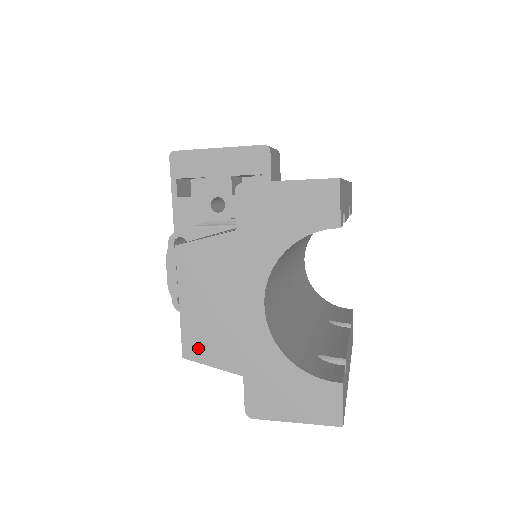
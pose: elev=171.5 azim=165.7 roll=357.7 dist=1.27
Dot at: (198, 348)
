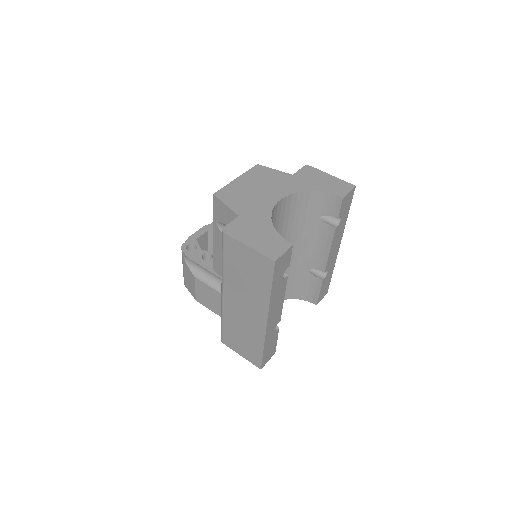
Dot at: (227, 195)
